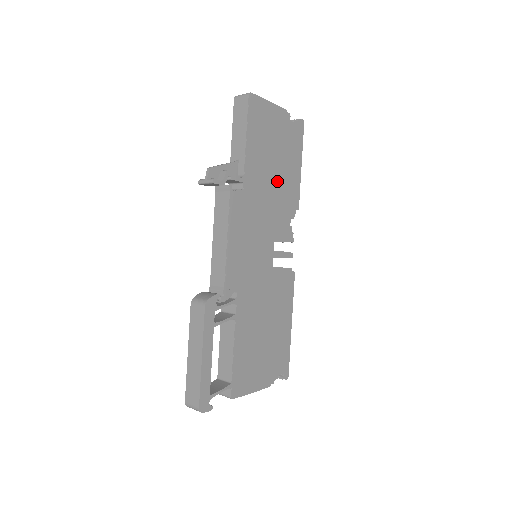
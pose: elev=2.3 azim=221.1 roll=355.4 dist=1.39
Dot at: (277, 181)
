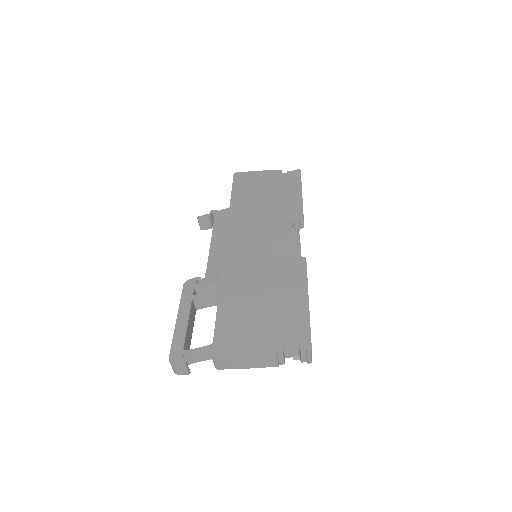
Dot at: (270, 205)
